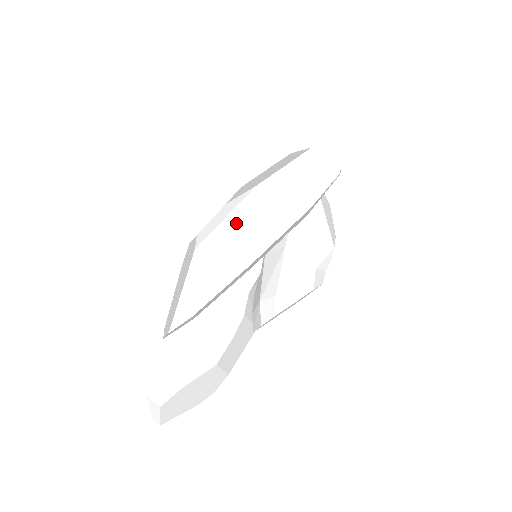
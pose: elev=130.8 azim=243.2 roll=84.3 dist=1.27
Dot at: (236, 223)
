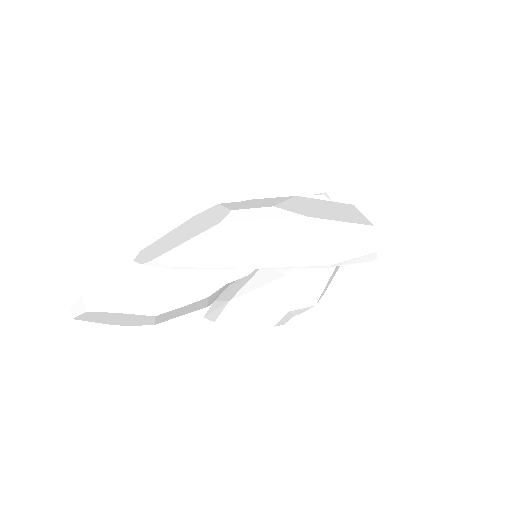
Dot at: (268, 231)
